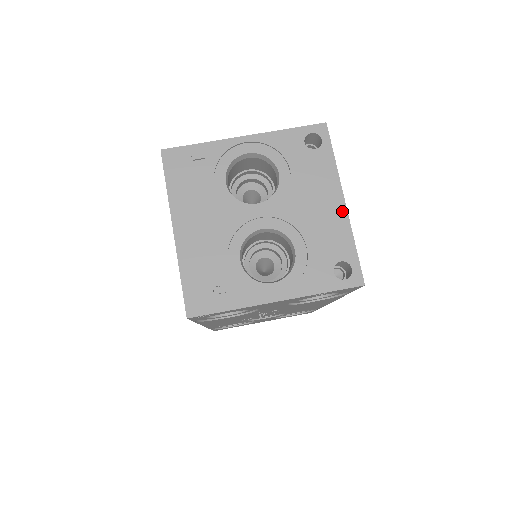
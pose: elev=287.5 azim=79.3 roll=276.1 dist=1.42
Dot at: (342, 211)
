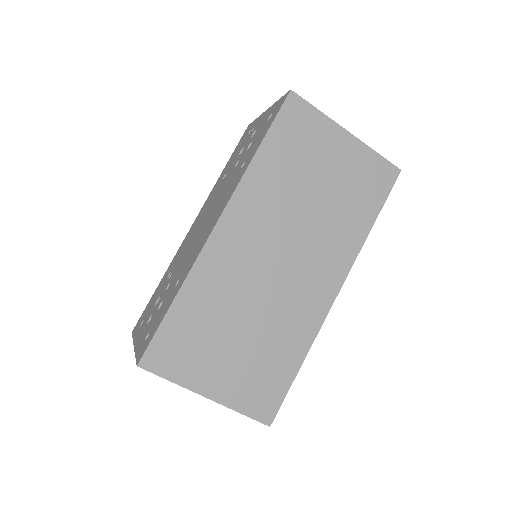
Dot at: occluded
